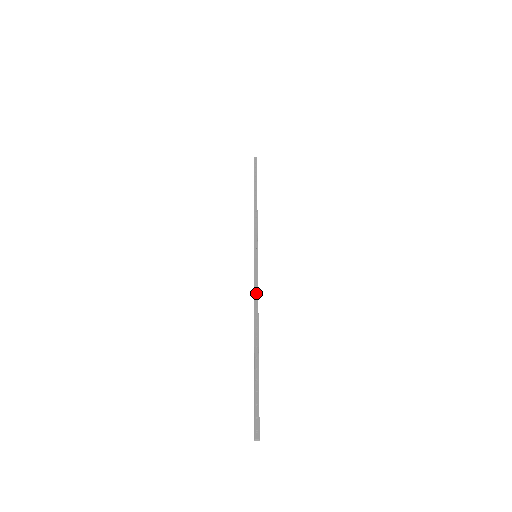
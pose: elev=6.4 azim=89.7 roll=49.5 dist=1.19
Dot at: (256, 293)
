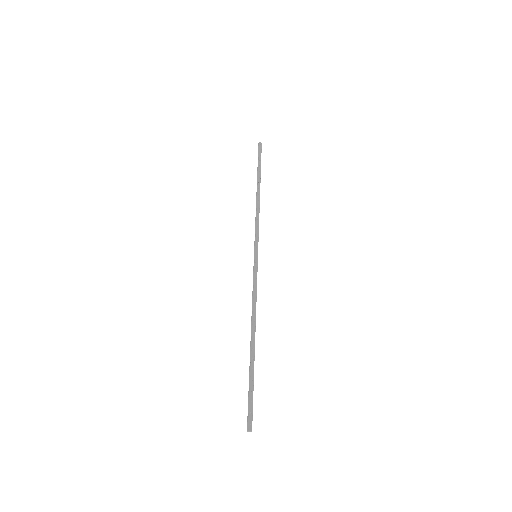
Dot at: (255, 295)
